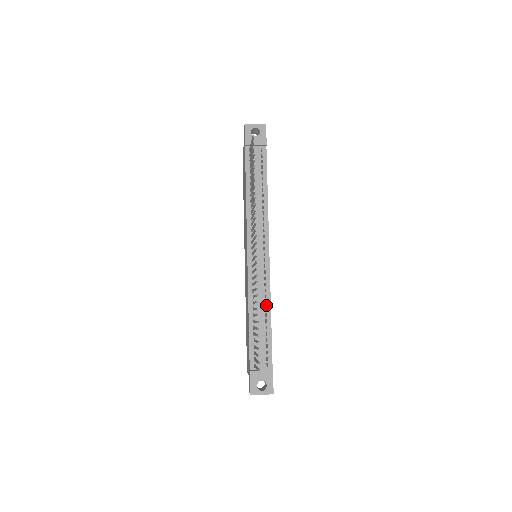
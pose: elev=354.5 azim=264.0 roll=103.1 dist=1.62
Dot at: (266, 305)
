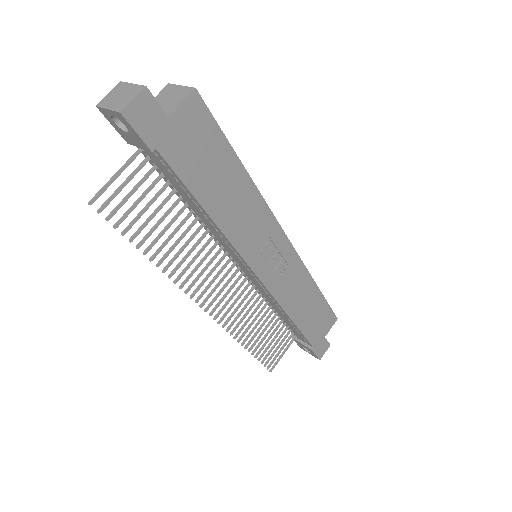
Dot at: (281, 310)
